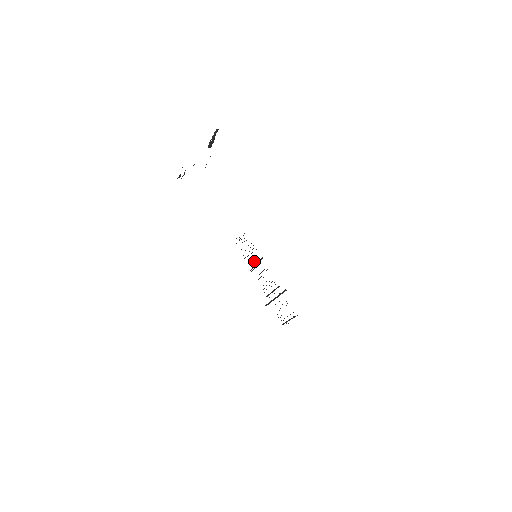
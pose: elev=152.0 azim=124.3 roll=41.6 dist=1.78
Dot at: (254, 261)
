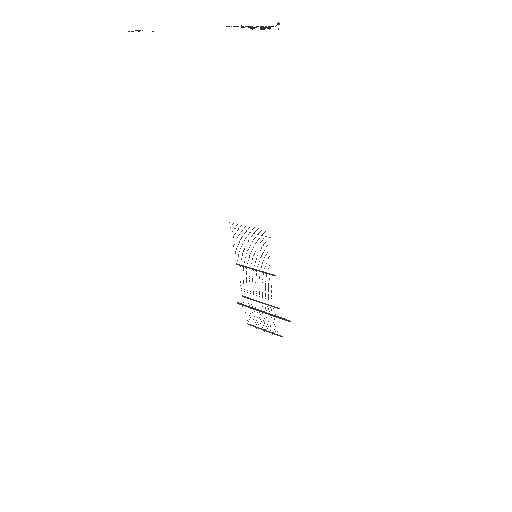
Dot at: occluded
